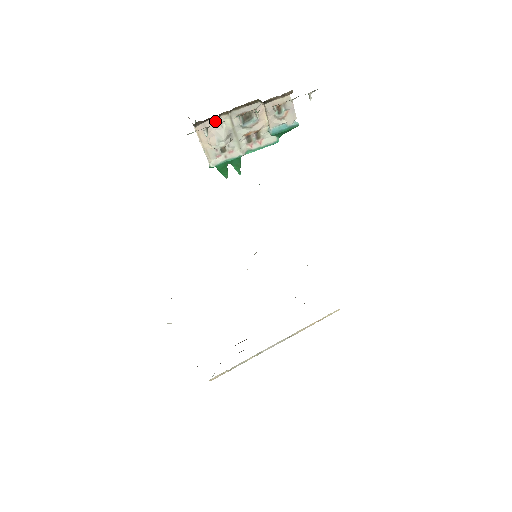
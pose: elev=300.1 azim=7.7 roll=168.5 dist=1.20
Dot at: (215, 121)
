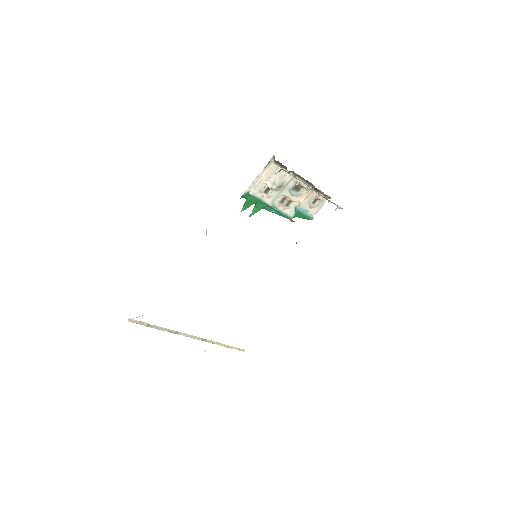
Dot at: (284, 172)
